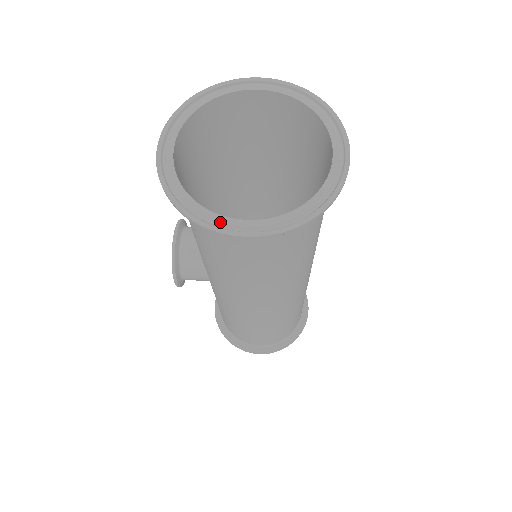
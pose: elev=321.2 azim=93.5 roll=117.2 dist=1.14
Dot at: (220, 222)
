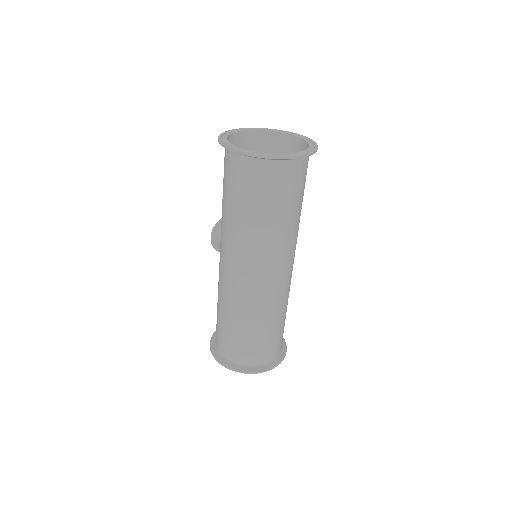
Dot at: (224, 141)
